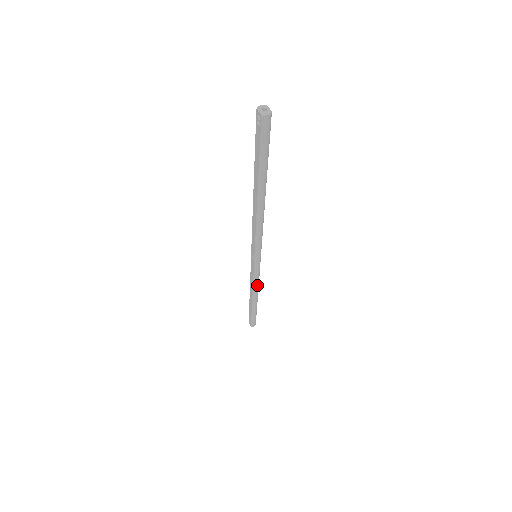
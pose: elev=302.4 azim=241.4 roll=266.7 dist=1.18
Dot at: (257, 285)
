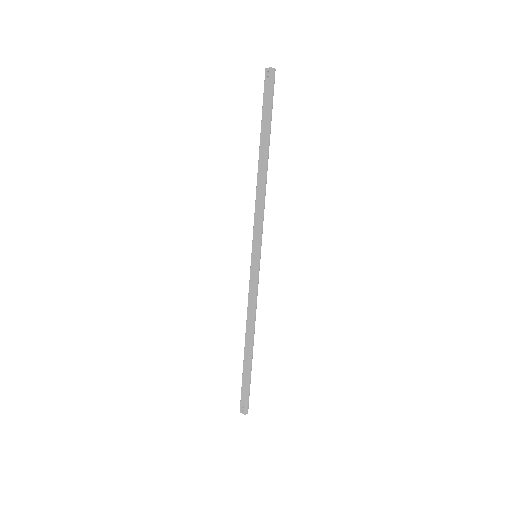
Dot at: (255, 310)
